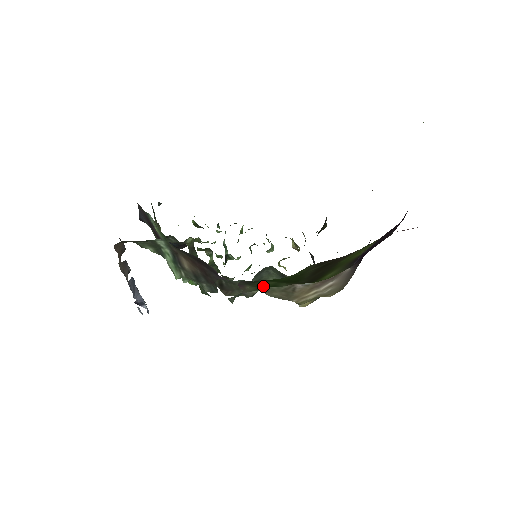
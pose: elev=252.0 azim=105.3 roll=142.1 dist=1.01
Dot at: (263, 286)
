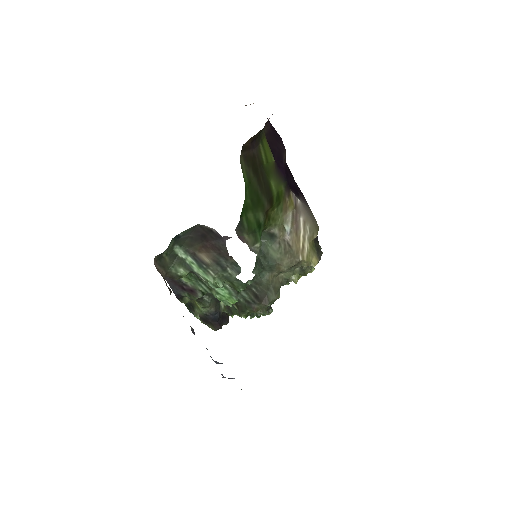
Dot at: (253, 229)
